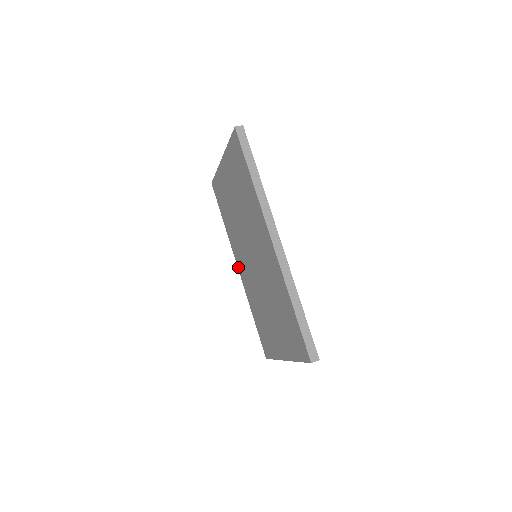
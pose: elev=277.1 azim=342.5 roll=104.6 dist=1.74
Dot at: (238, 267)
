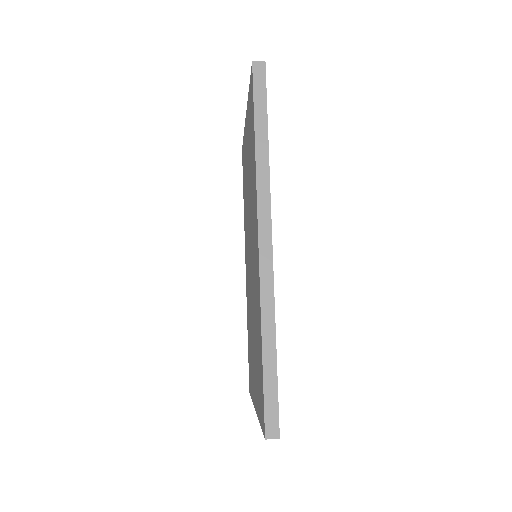
Dot at: occluded
